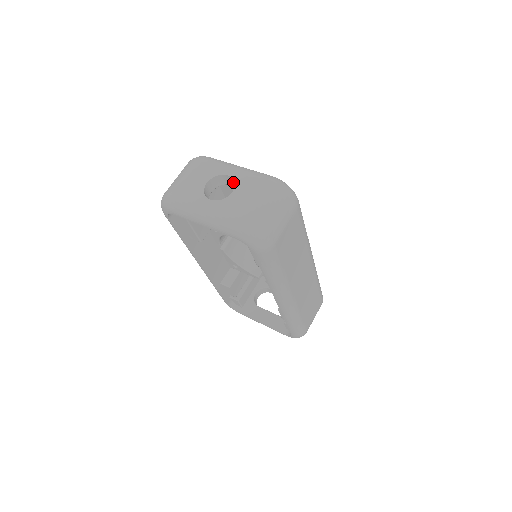
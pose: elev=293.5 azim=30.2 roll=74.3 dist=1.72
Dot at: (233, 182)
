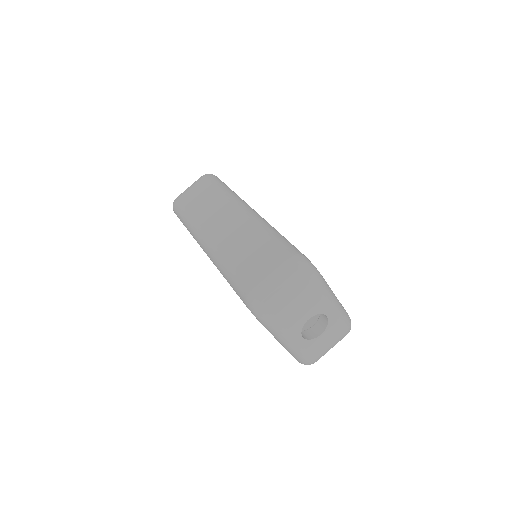
Dot at: (323, 314)
